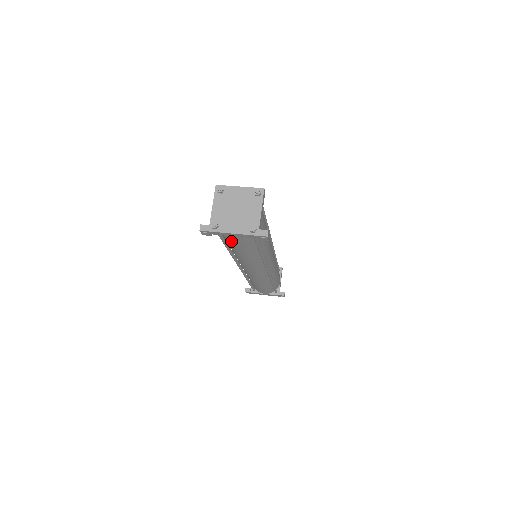
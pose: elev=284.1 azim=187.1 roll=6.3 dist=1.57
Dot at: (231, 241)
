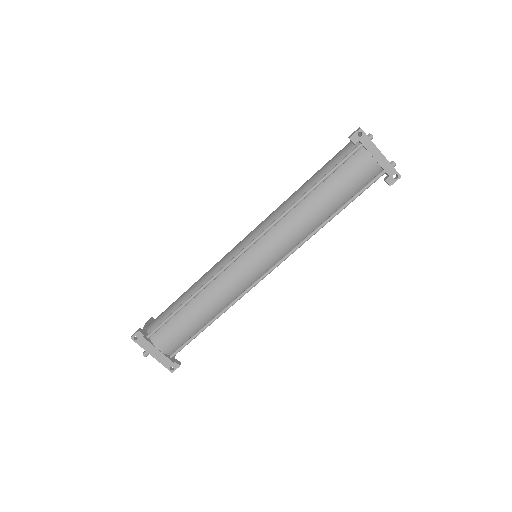
Dot at: (350, 170)
